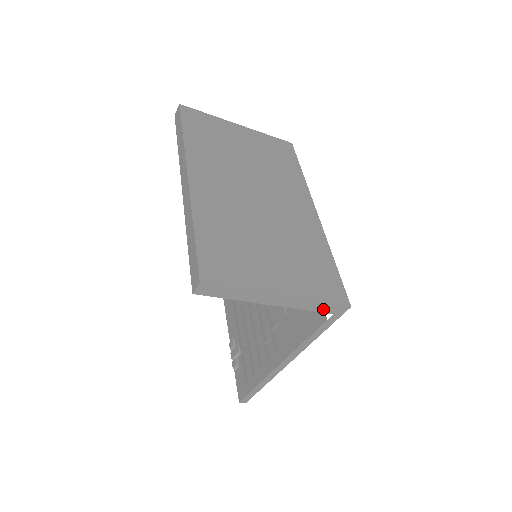
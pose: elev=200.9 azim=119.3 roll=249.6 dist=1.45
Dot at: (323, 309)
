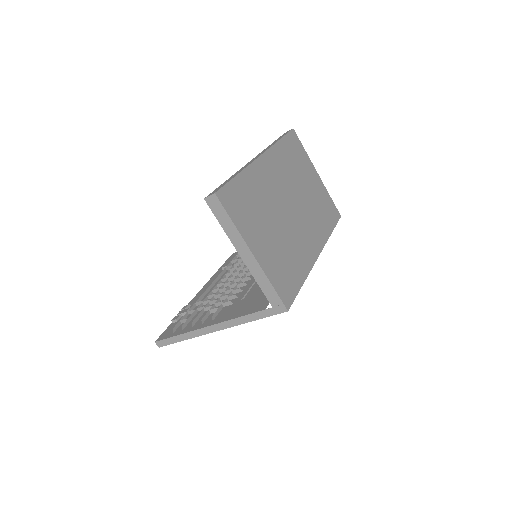
Dot at: (269, 295)
